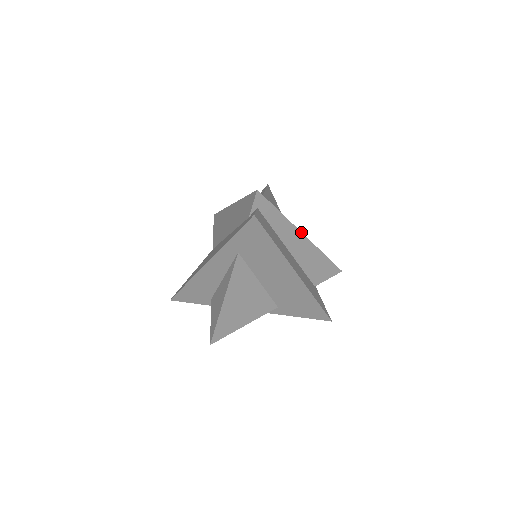
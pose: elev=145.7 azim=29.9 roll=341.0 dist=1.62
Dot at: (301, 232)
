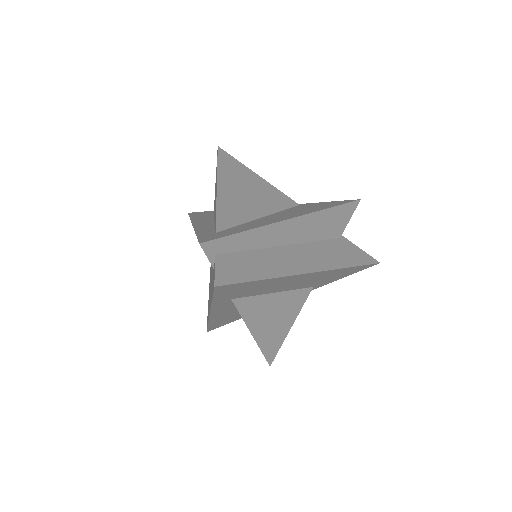
Dot at: (285, 220)
